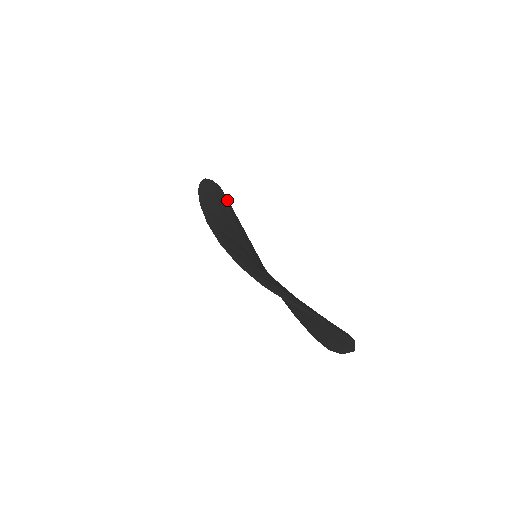
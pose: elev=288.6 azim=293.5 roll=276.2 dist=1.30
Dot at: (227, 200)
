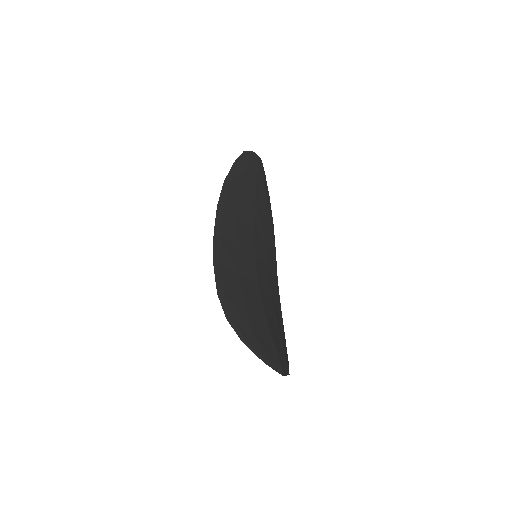
Dot at: (260, 175)
